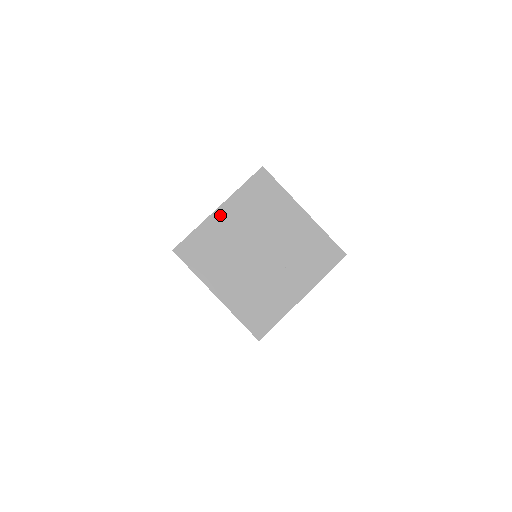
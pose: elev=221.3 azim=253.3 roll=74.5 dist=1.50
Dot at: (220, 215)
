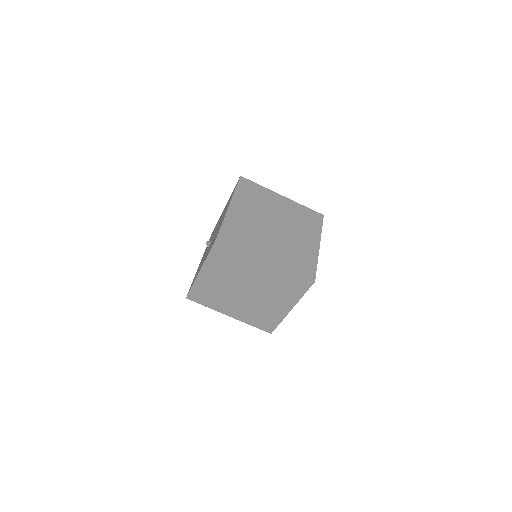
Dot at: (204, 274)
